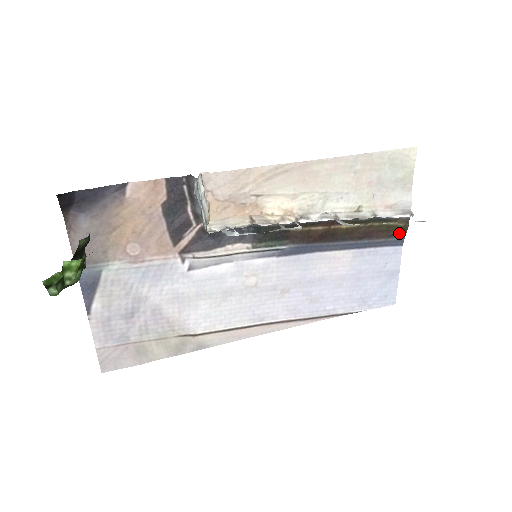
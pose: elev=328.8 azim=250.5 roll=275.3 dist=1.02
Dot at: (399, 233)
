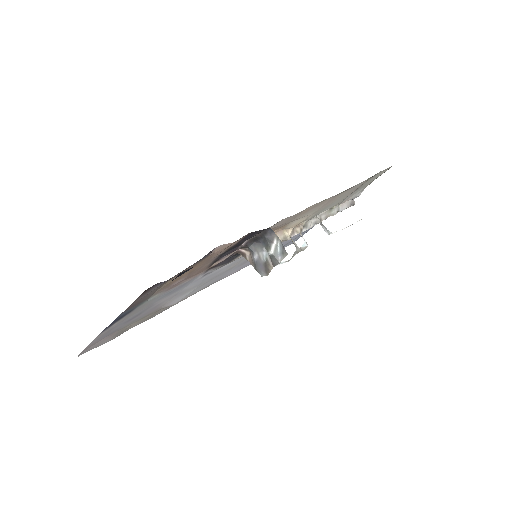
Dot at: occluded
